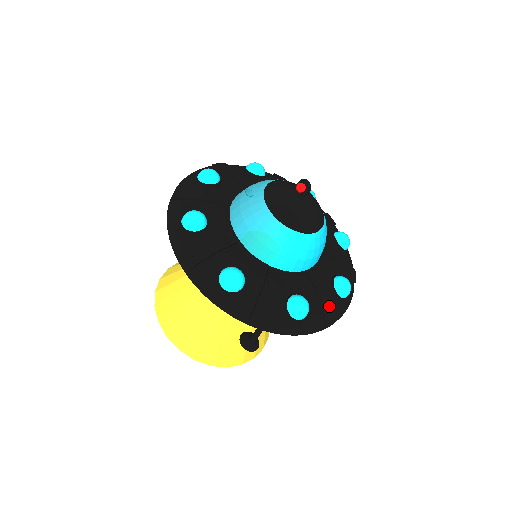
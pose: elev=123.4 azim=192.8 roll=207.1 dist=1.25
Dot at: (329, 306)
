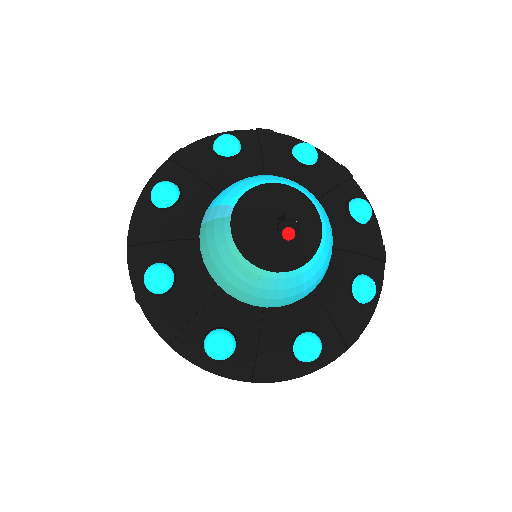
Dot at: (374, 247)
